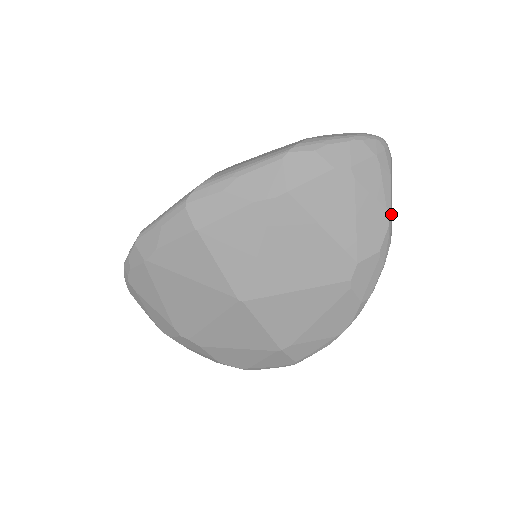
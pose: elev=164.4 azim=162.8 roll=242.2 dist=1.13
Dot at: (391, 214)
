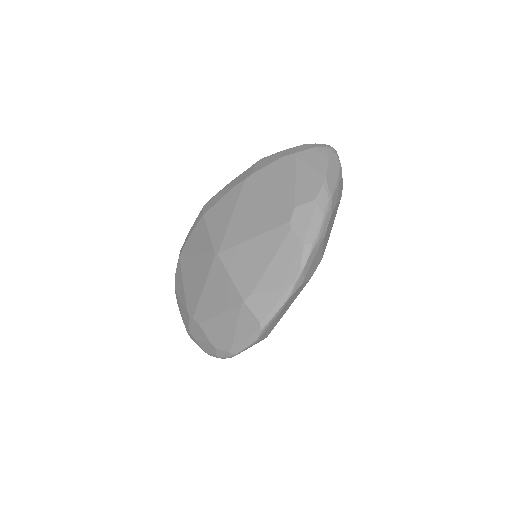
Dot at: (333, 183)
